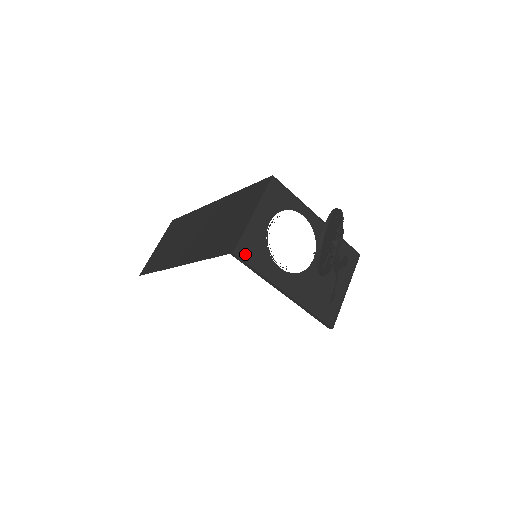
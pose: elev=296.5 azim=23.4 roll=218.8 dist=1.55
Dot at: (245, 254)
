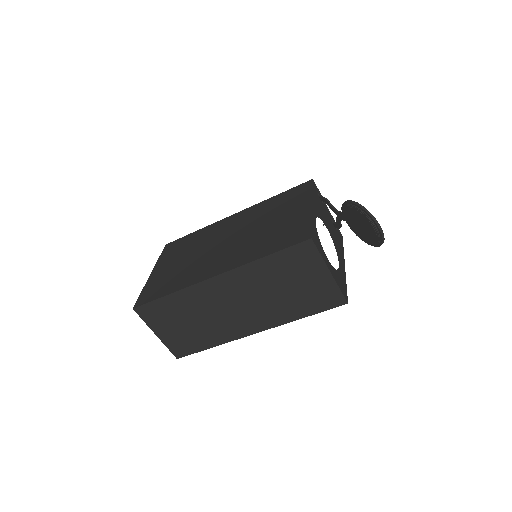
Dot at: (344, 293)
